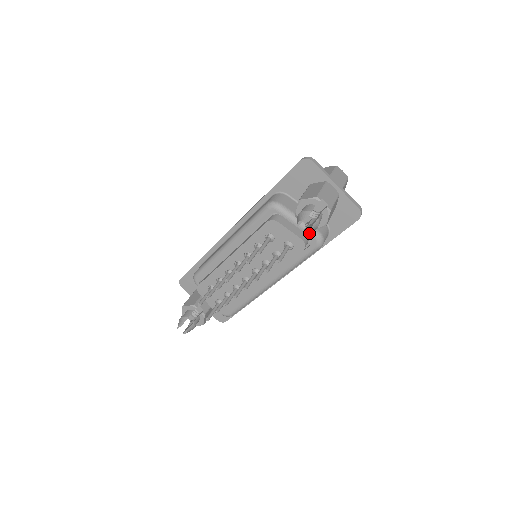
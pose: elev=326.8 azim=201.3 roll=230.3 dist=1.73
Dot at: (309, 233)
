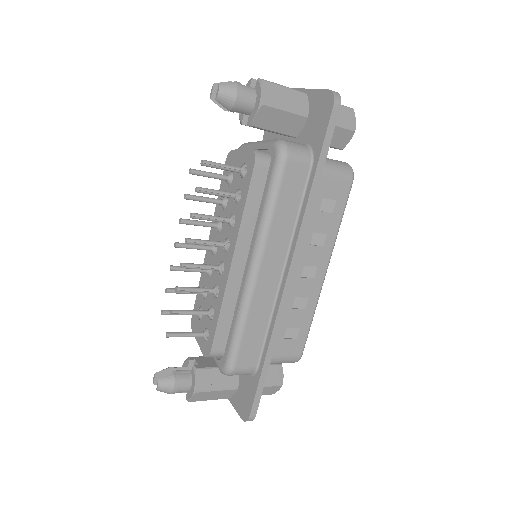
Dot at: (267, 145)
